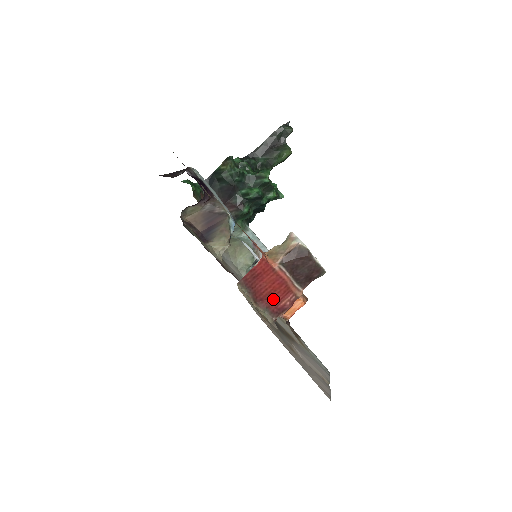
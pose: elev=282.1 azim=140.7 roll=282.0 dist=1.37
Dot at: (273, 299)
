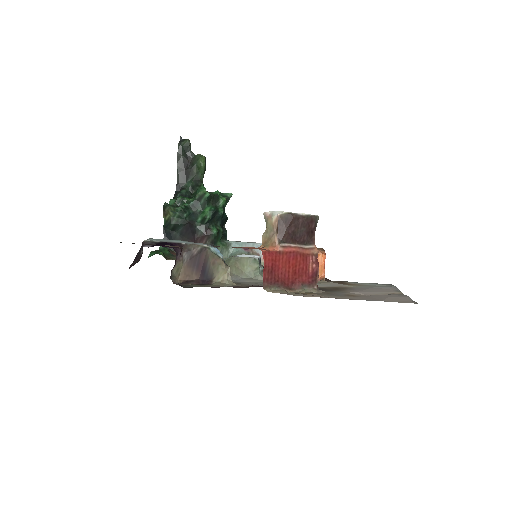
Dot at: (300, 274)
